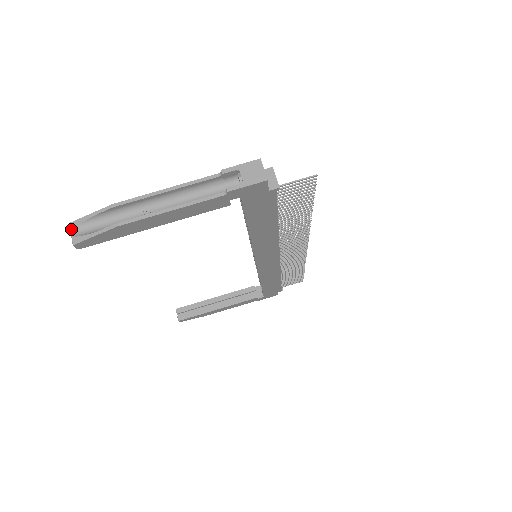
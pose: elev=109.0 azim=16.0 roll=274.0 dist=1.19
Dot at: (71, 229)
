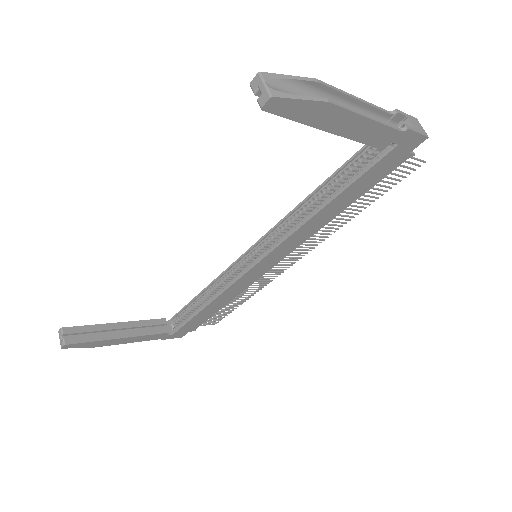
Dot at: (265, 79)
